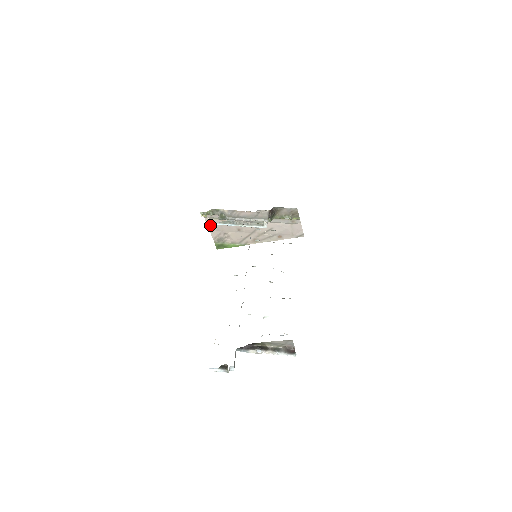
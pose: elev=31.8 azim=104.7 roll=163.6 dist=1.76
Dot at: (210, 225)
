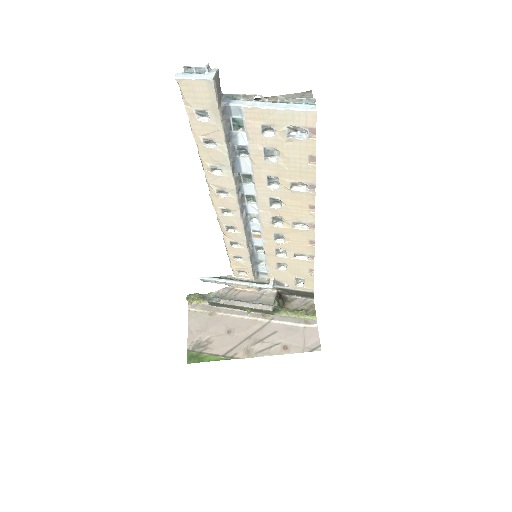
Dot at: (192, 321)
